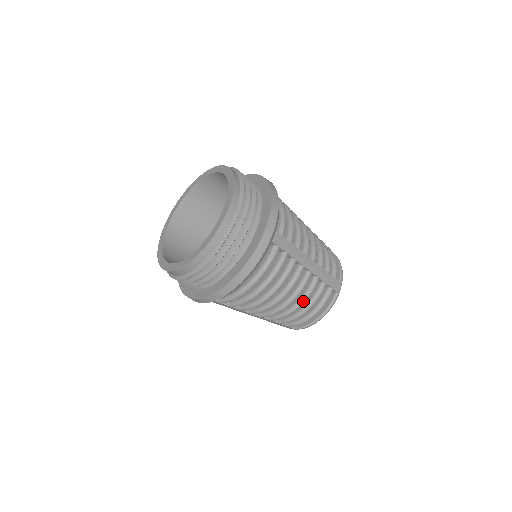
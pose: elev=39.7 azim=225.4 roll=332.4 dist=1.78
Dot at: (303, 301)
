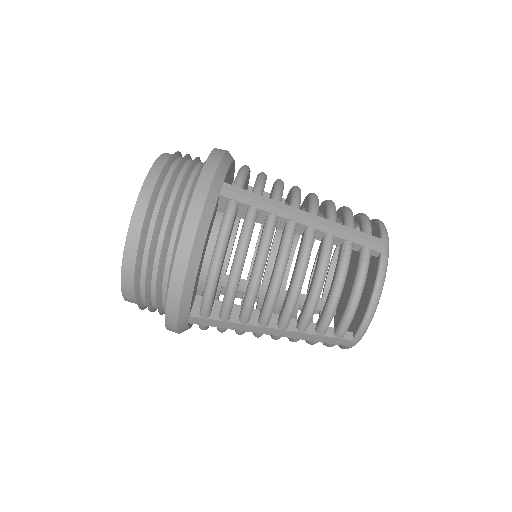
Dot at: (320, 275)
